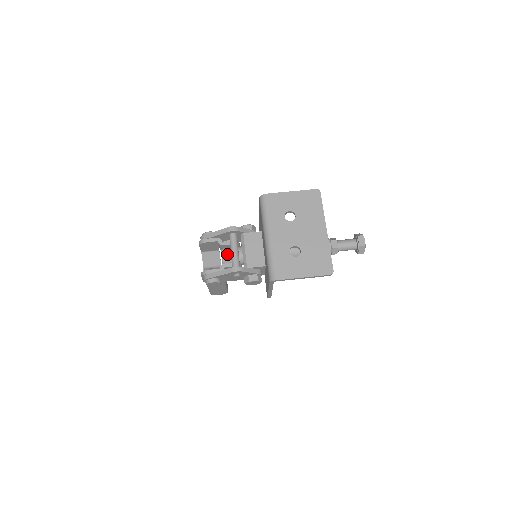
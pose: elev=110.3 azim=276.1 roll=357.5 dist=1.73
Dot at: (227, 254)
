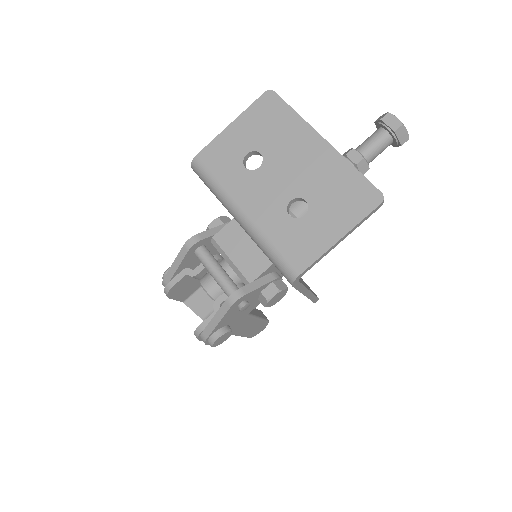
Dot at: (211, 283)
